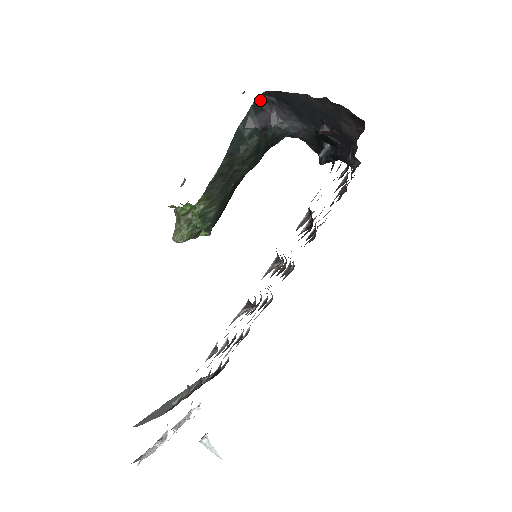
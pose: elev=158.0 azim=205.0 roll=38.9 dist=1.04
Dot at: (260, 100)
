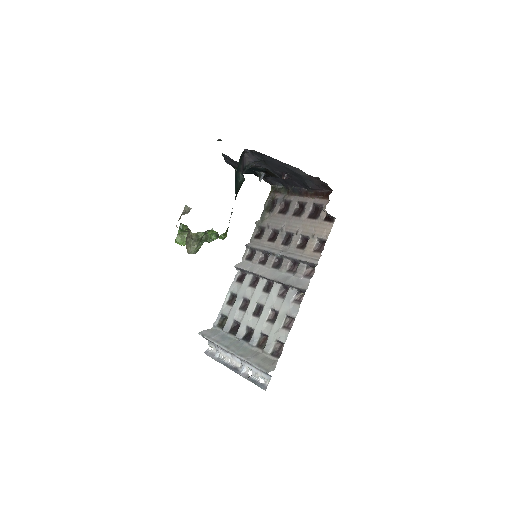
Dot at: occluded
